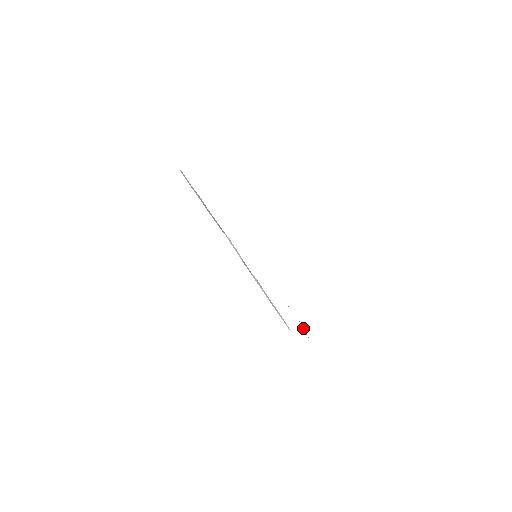
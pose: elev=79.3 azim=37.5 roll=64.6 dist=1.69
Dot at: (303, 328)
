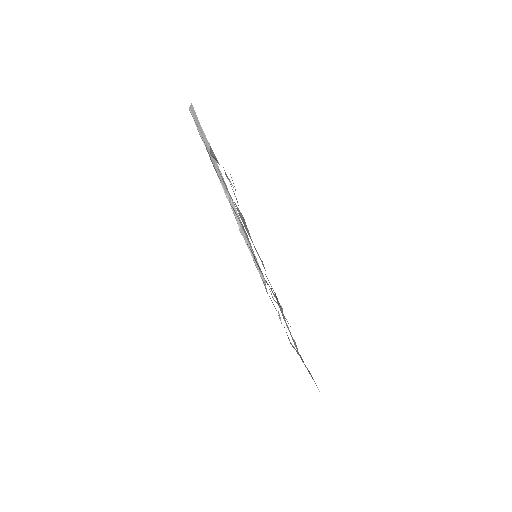
Dot at: (279, 314)
